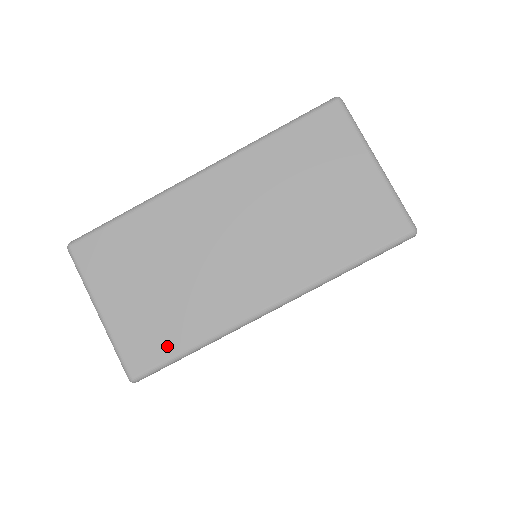
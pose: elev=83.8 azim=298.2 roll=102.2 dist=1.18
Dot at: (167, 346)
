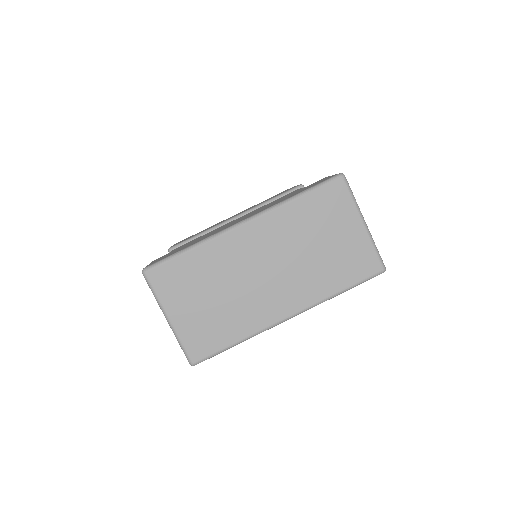
Dot at: (218, 342)
